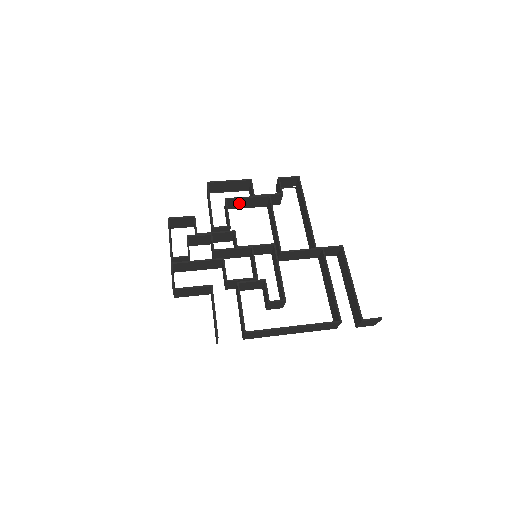
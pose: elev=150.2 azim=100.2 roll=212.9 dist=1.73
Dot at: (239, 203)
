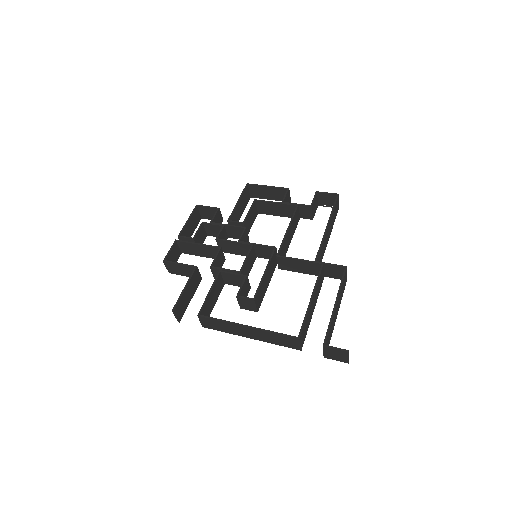
Dot at: (269, 208)
